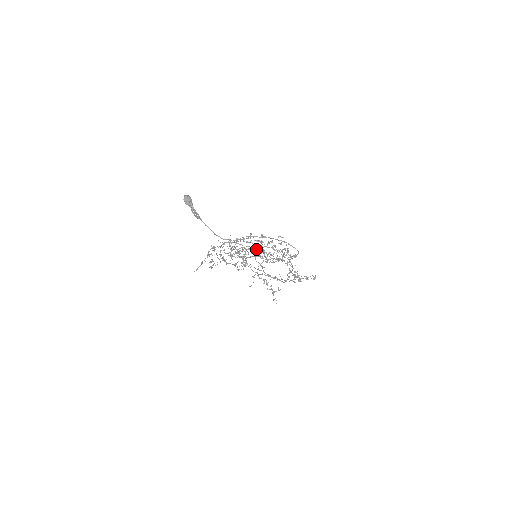
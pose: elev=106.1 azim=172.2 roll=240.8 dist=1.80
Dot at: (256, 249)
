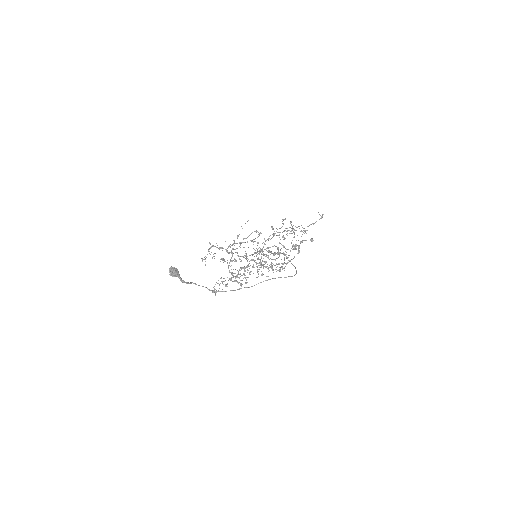
Dot at: occluded
